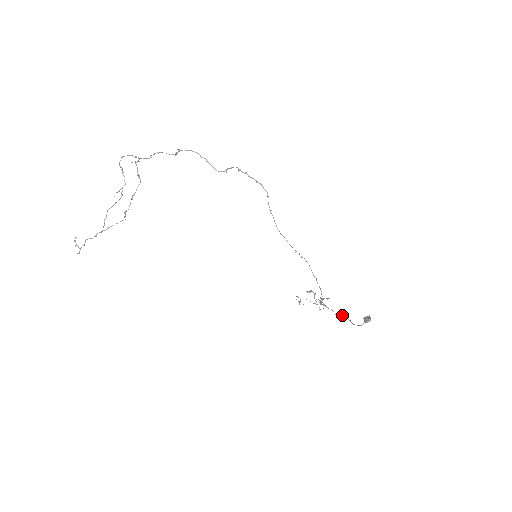
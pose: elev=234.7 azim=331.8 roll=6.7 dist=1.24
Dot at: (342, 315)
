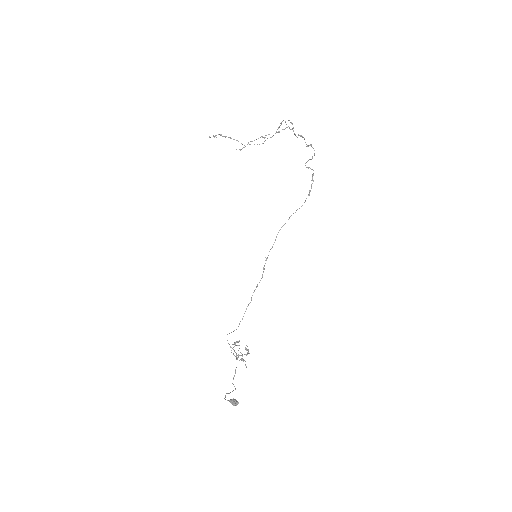
Dot at: occluded
